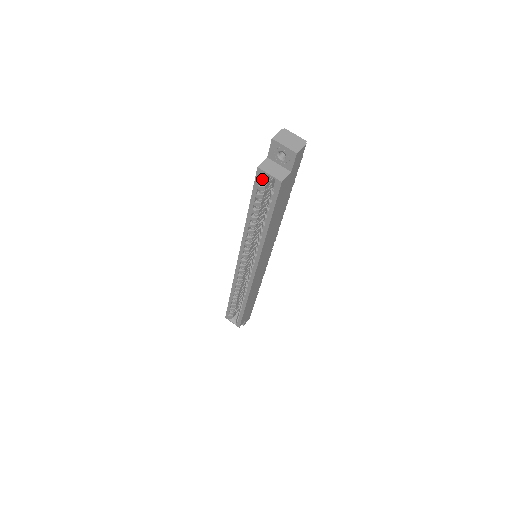
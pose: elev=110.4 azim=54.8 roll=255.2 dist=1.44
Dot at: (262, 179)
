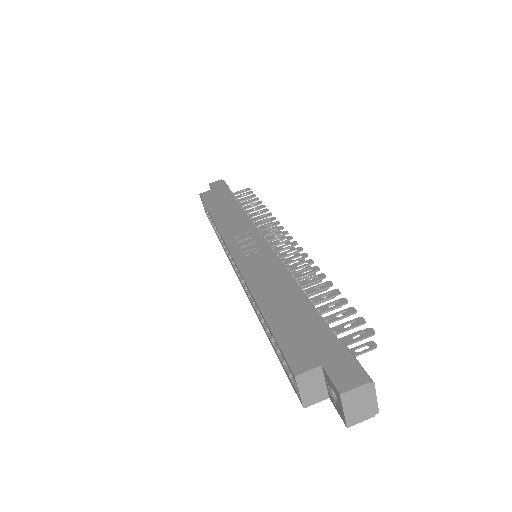
Dot at: (291, 371)
